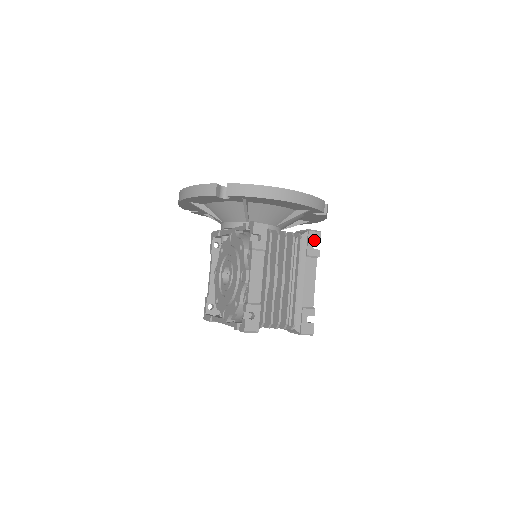
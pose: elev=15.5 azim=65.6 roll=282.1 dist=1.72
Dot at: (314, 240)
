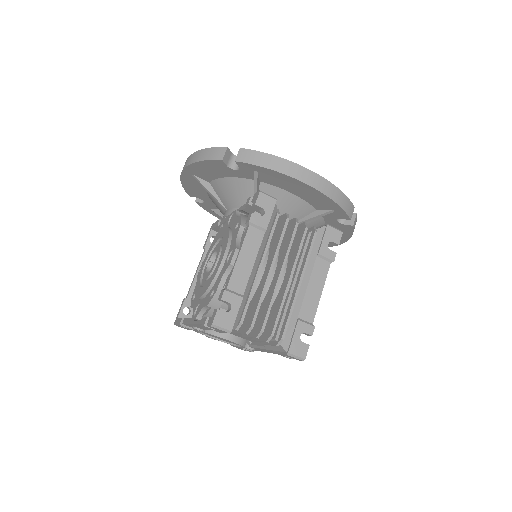
Dot at: (332, 239)
